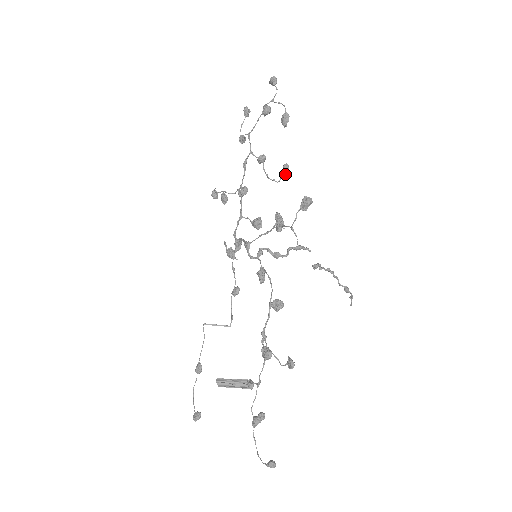
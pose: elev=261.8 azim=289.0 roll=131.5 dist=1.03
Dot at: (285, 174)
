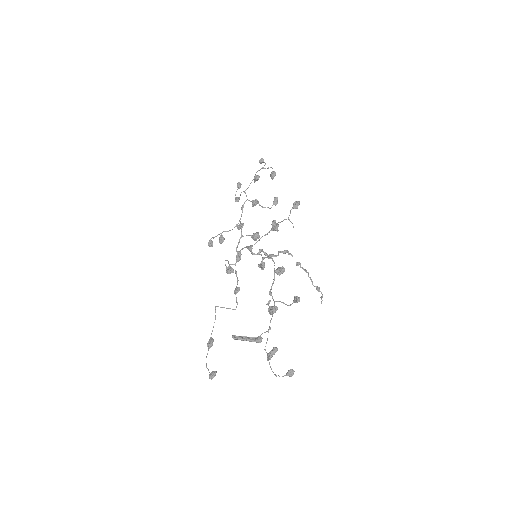
Dot at: (276, 202)
